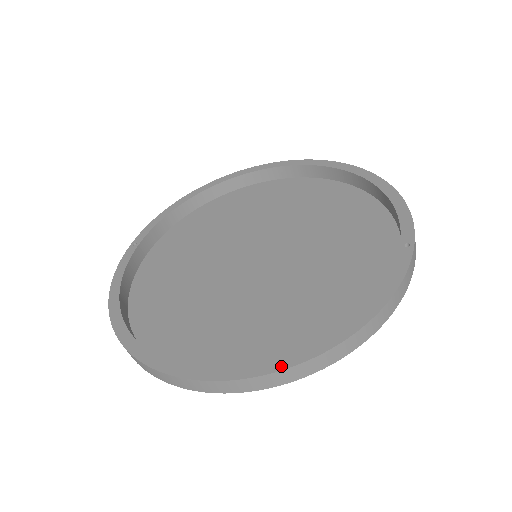
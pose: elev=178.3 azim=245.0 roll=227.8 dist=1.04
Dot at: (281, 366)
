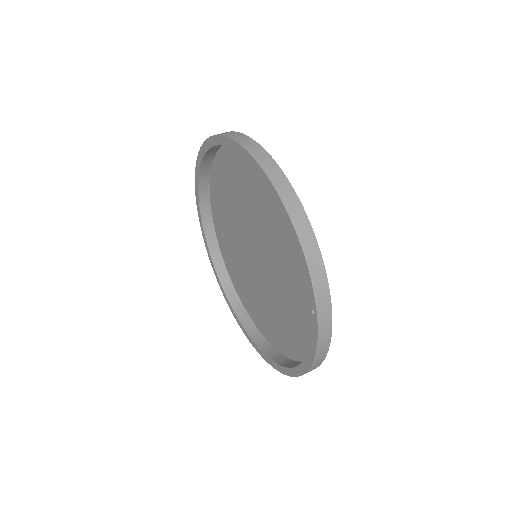
Dot at: (287, 373)
